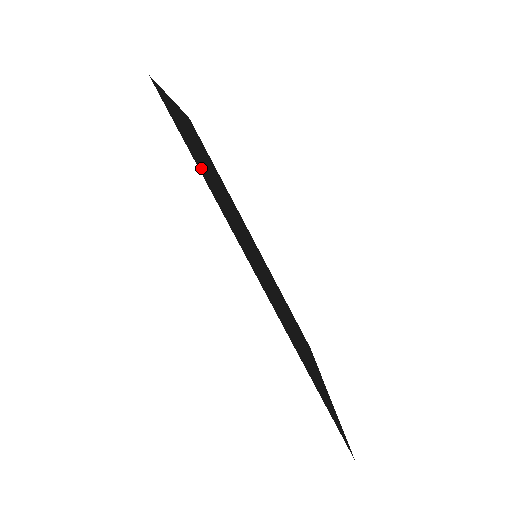
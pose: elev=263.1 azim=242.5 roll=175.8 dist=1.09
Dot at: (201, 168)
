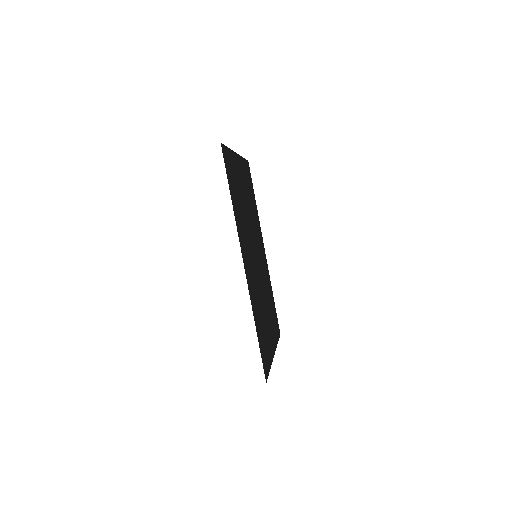
Dot at: (234, 195)
